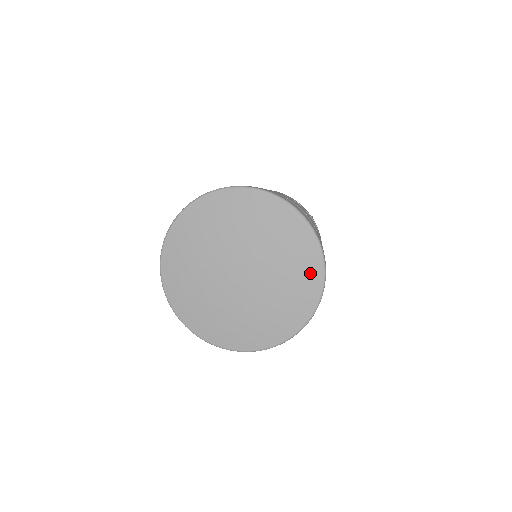
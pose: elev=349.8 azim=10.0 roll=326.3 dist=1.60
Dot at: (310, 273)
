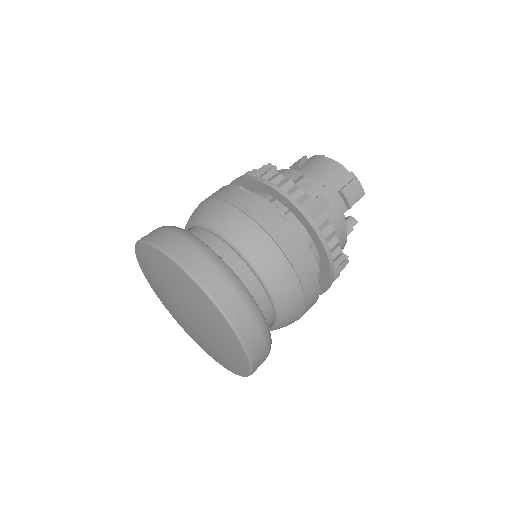
Dot at: (233, 367)
